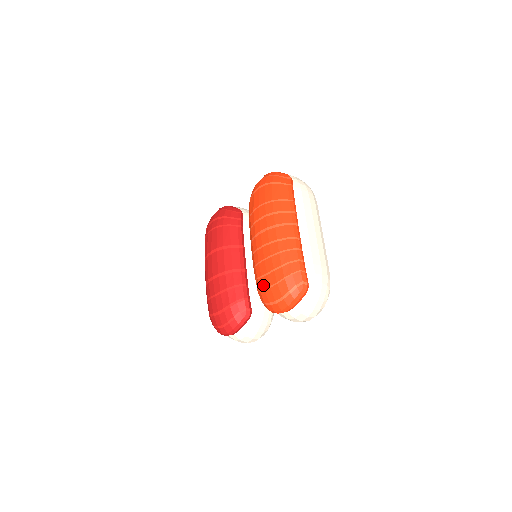
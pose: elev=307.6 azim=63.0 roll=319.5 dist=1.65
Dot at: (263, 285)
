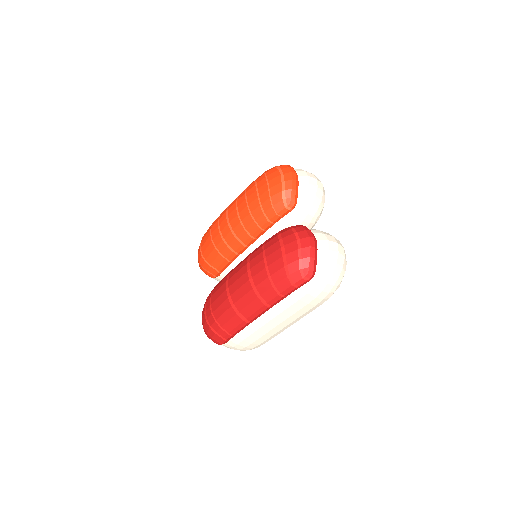
Dot at: (265, 191)
